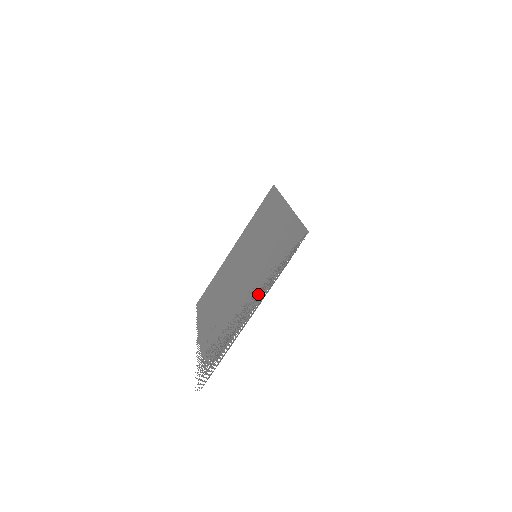
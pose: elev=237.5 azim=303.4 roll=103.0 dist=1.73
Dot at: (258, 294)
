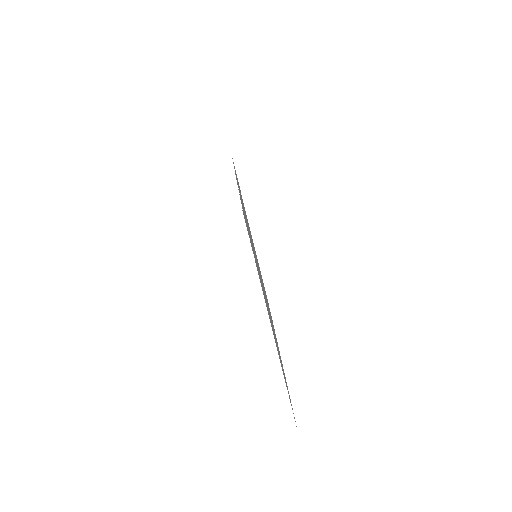
Dot at: occluded
